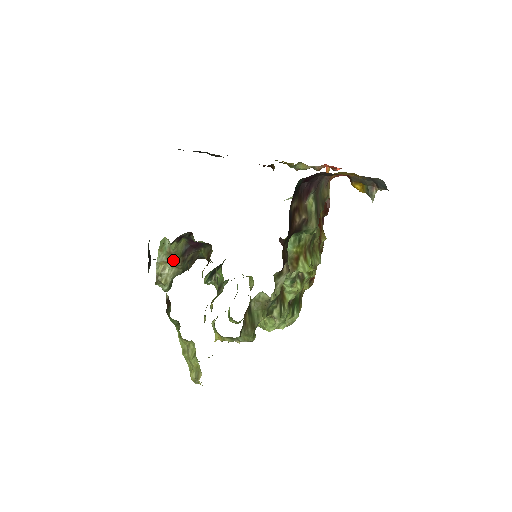
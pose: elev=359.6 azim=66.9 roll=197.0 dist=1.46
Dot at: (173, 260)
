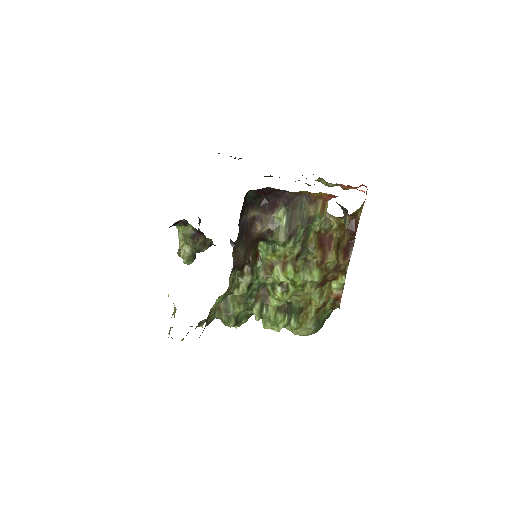
Dot at: (185, 240)
